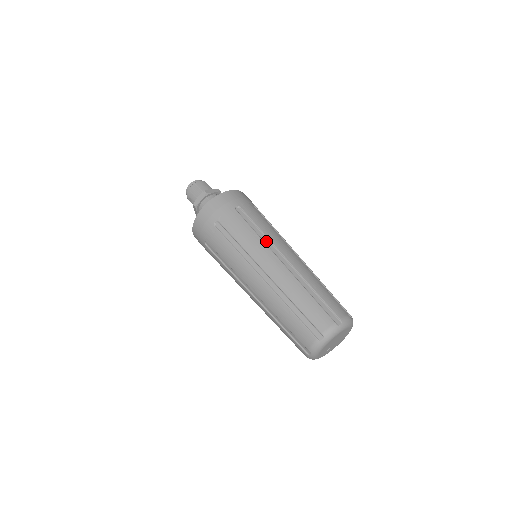
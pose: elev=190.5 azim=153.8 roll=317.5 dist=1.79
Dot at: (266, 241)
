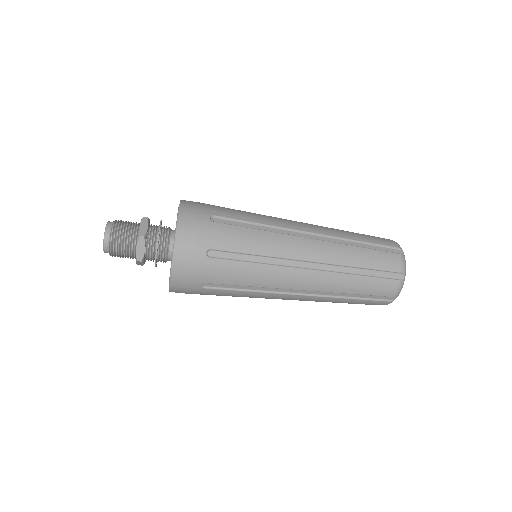
Dot at: occluded
